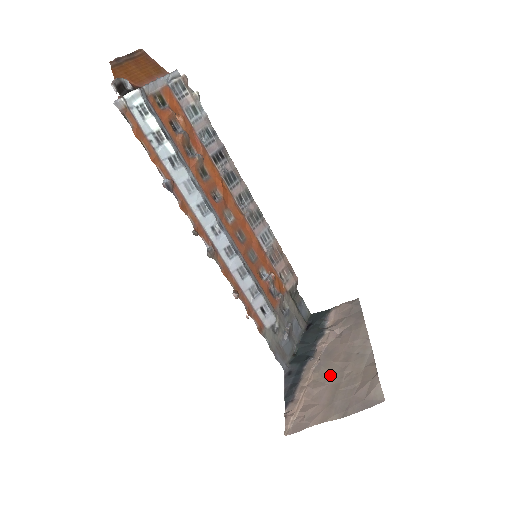
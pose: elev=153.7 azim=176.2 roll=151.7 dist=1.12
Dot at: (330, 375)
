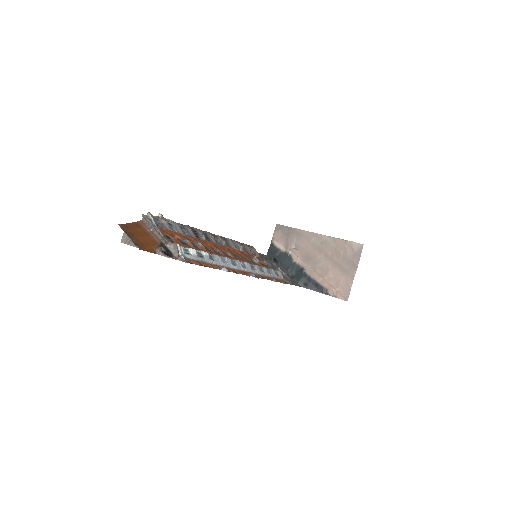
Dot at: (325, 263)
